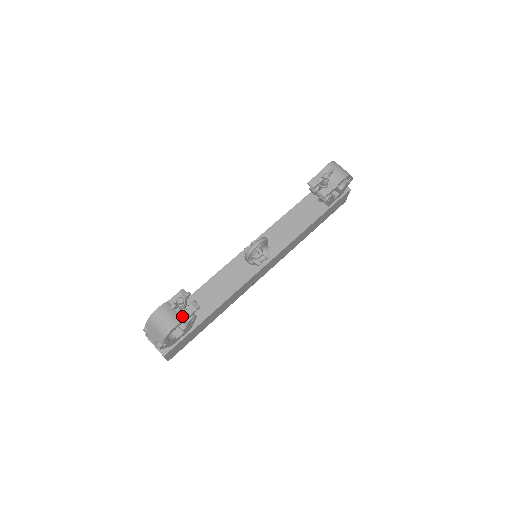
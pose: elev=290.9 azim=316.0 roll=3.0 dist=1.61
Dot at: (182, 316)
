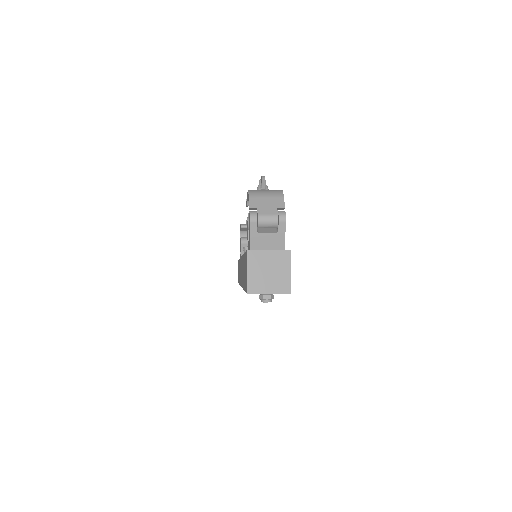
Dot at: occluded
